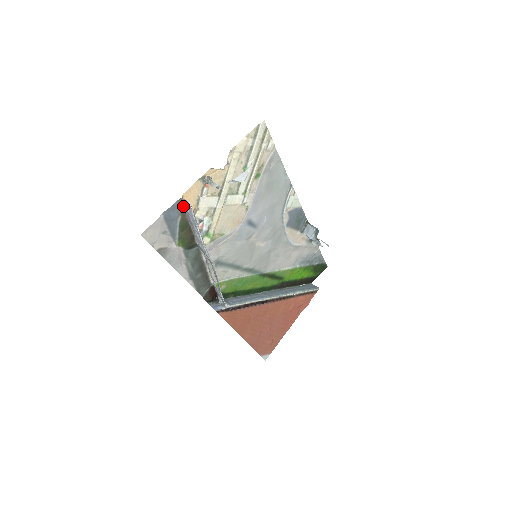
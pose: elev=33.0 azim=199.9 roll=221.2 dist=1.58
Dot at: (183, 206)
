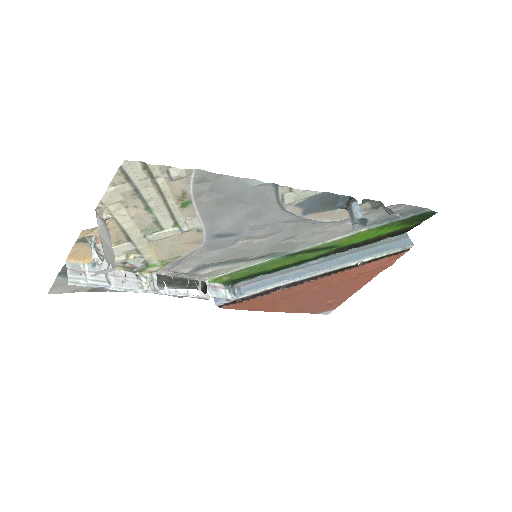
Dot at: (79, 265)
